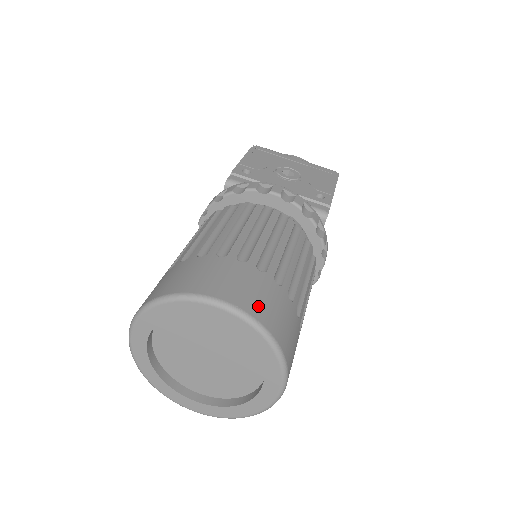
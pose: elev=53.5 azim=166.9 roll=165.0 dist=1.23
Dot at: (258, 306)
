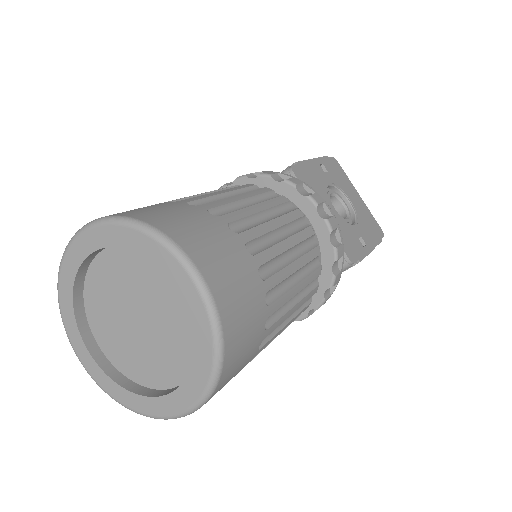
Dot at: (119, 213)
